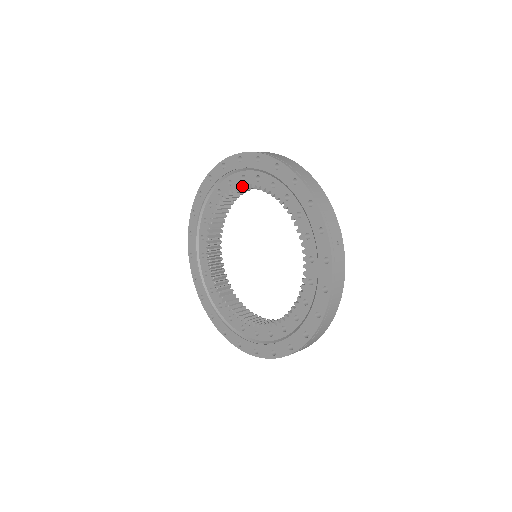
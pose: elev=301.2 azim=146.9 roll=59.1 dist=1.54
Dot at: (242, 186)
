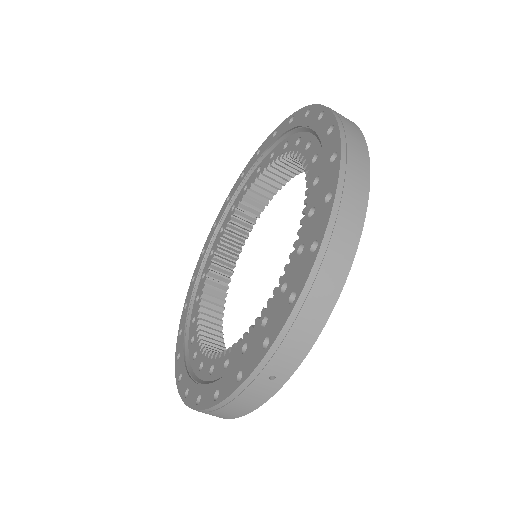
Dot at: (308, 166)
